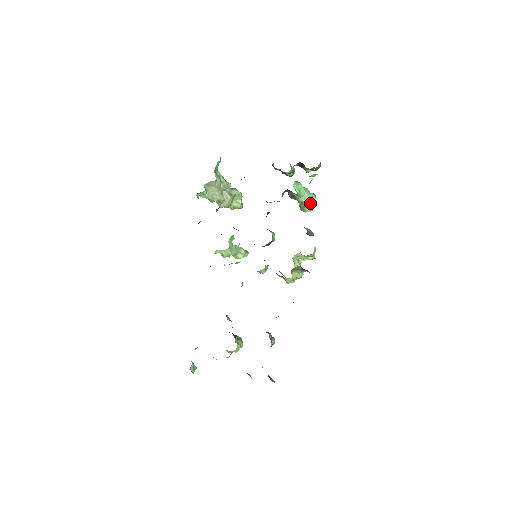
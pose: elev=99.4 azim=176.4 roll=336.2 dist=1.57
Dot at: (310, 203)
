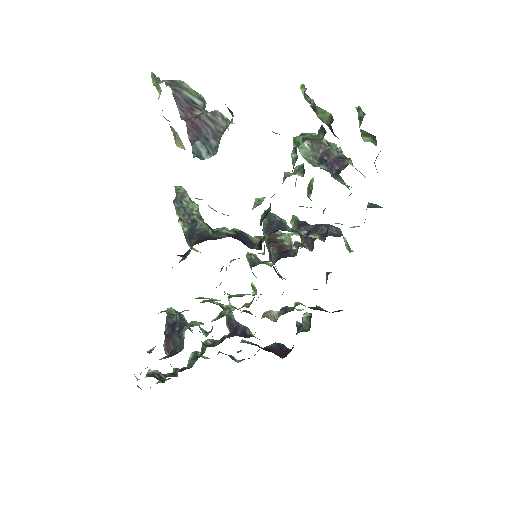
Dot at: occluded
